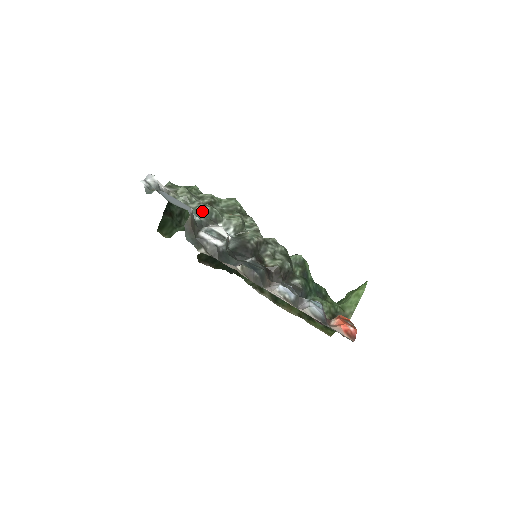
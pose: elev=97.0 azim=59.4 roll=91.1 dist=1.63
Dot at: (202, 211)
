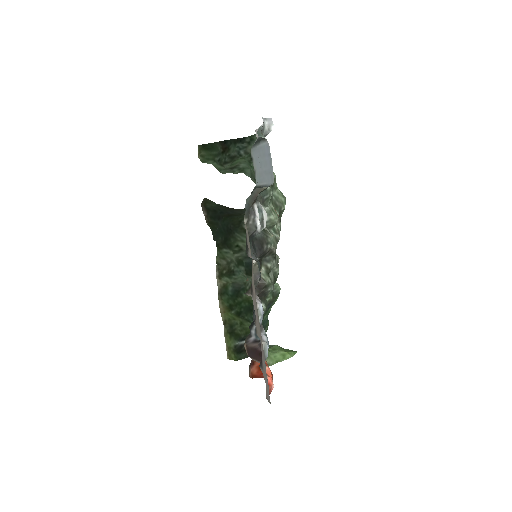
Dot at: occluded
